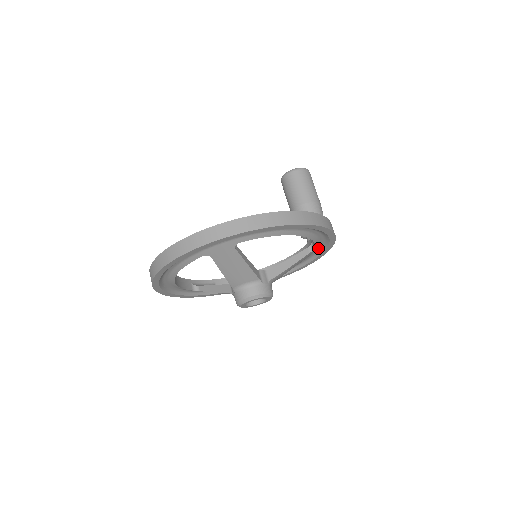
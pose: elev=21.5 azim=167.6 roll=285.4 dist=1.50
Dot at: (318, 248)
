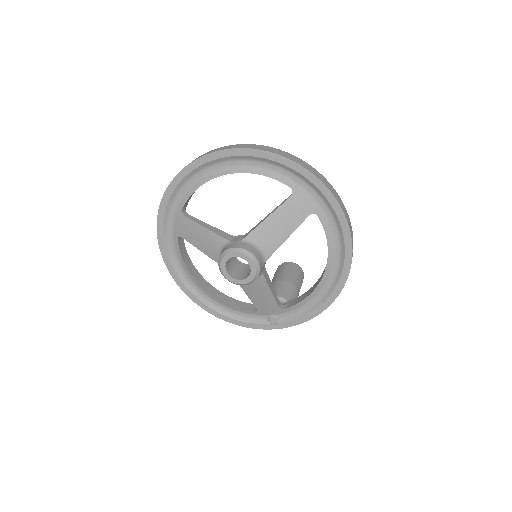
Dot at: (278, 315)
